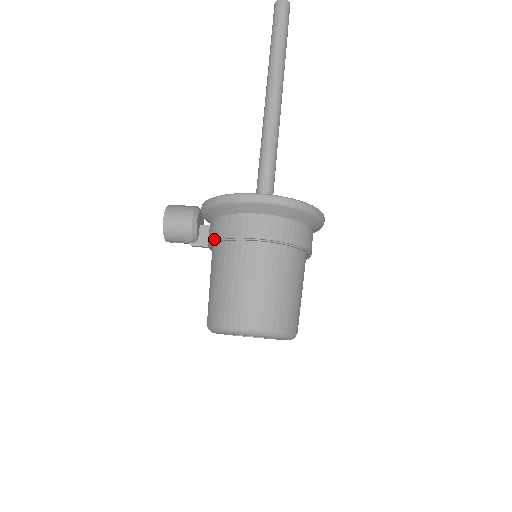
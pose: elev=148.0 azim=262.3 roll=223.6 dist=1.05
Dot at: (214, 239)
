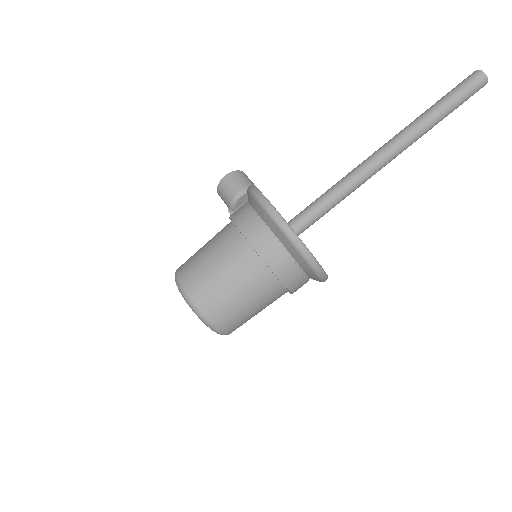
Dot at: (230, 215)
